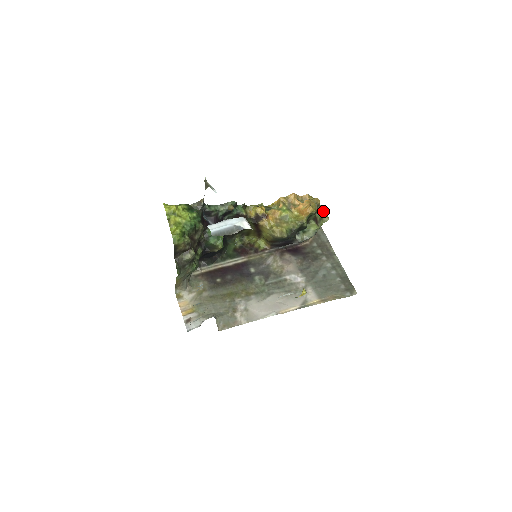
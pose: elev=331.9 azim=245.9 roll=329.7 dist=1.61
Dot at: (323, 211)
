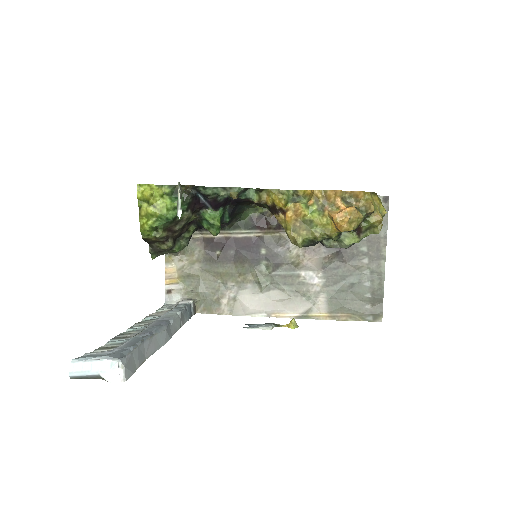
Dot at: (375, 221)
